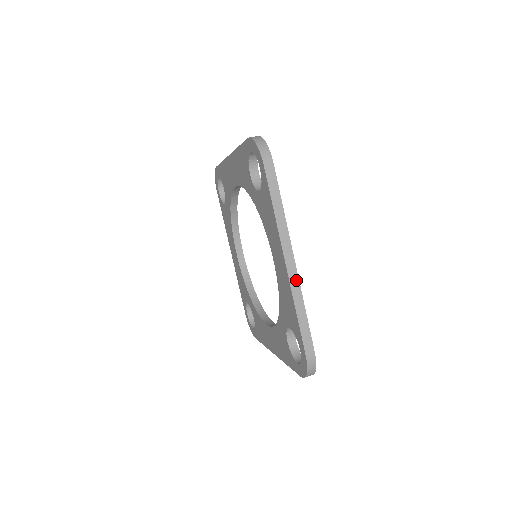
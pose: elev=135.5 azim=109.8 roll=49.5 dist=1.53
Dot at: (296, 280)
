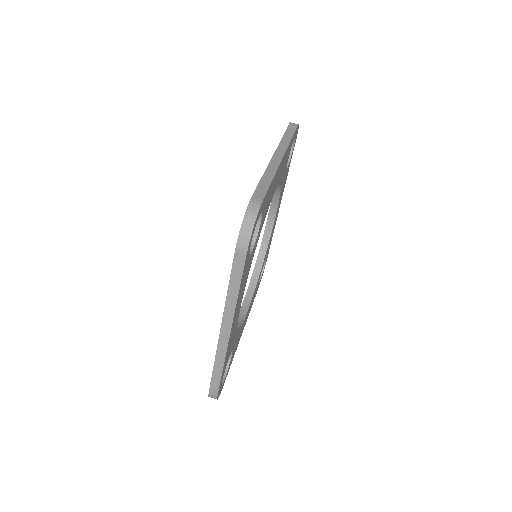
Dot at: (224, 347)
